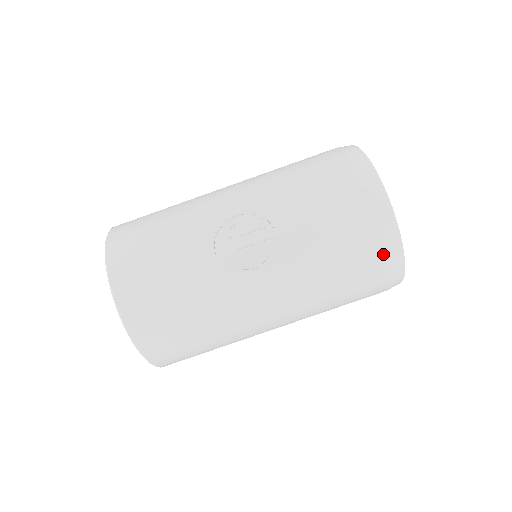
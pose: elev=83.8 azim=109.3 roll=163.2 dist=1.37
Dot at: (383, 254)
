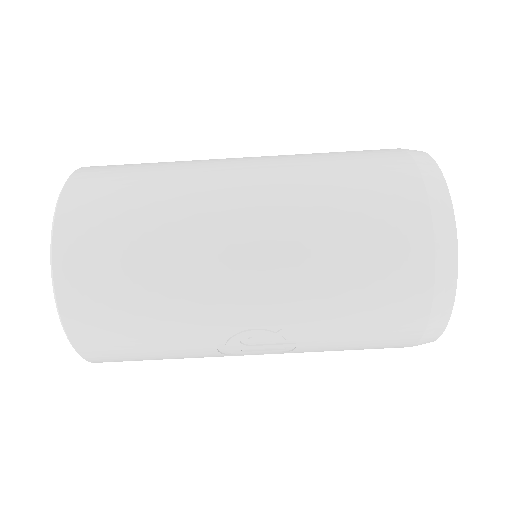
Dot at: occluded
